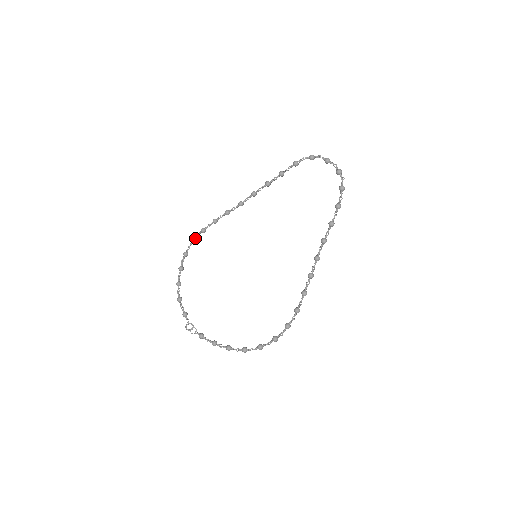
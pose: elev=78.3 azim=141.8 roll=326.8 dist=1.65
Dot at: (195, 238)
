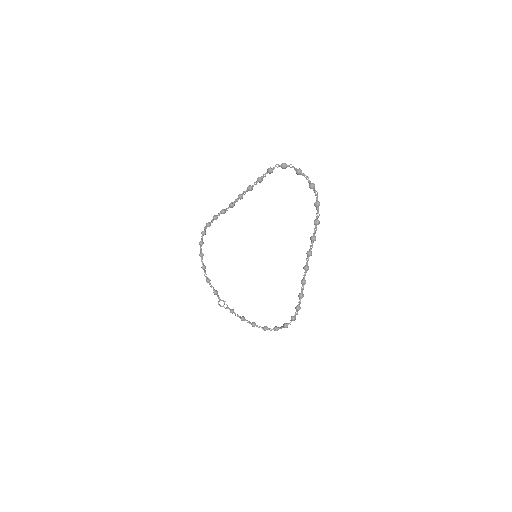
Dot at: (204, 231)
